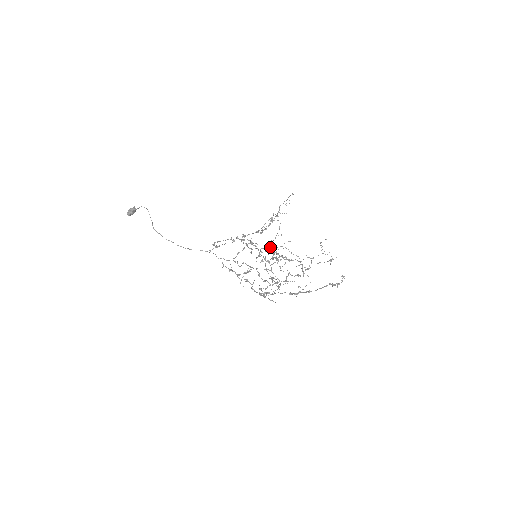
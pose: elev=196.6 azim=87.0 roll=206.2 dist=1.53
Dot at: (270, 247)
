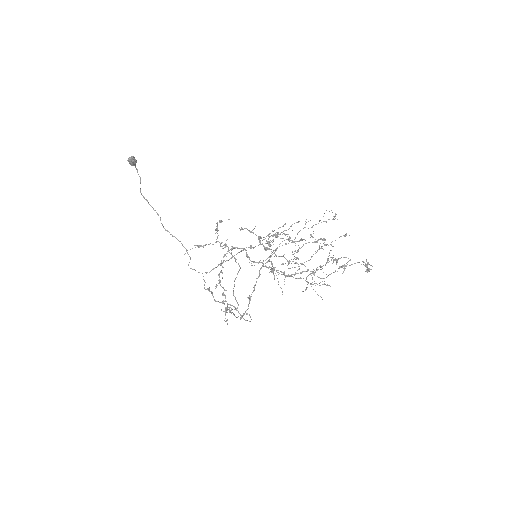
Dot at: occluded
